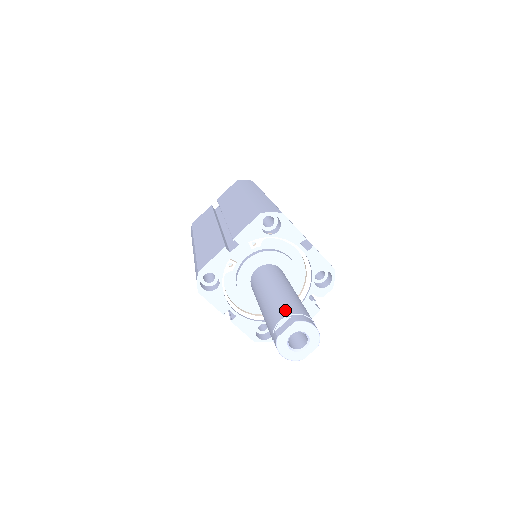
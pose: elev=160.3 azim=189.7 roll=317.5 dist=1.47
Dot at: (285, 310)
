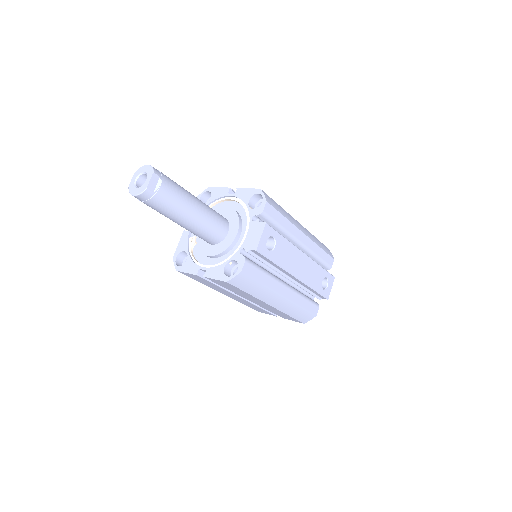
Dot at: occluded
